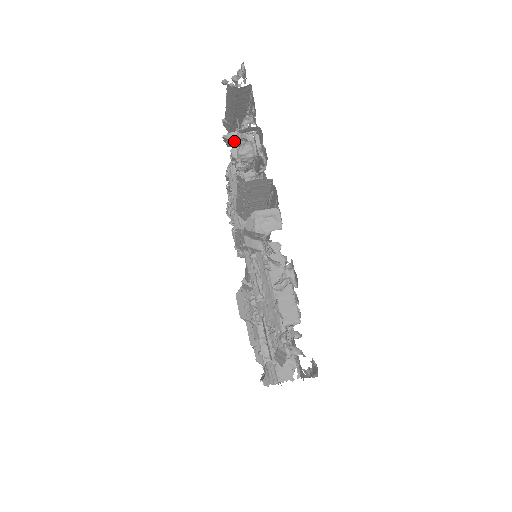
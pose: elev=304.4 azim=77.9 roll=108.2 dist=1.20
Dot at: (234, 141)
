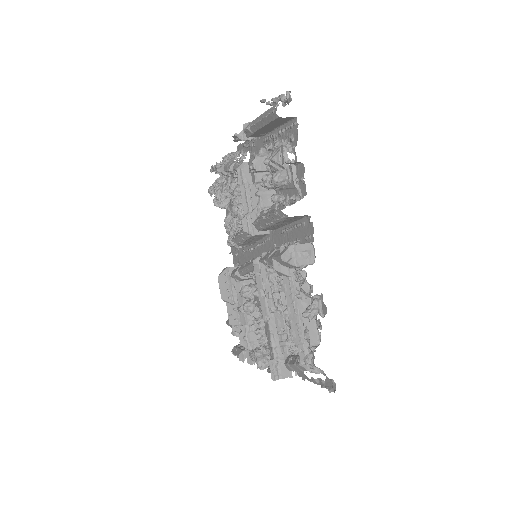
Dot at: (245, 140)
